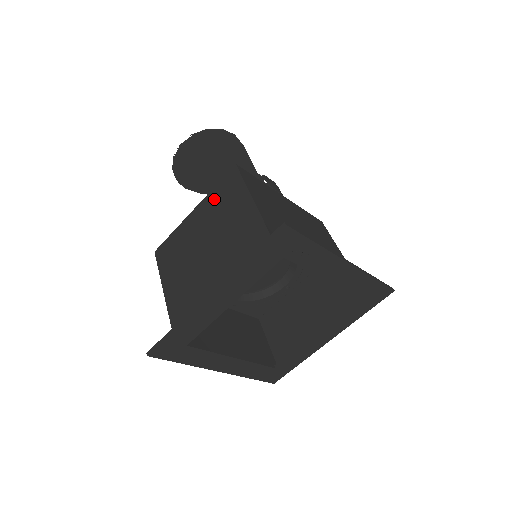
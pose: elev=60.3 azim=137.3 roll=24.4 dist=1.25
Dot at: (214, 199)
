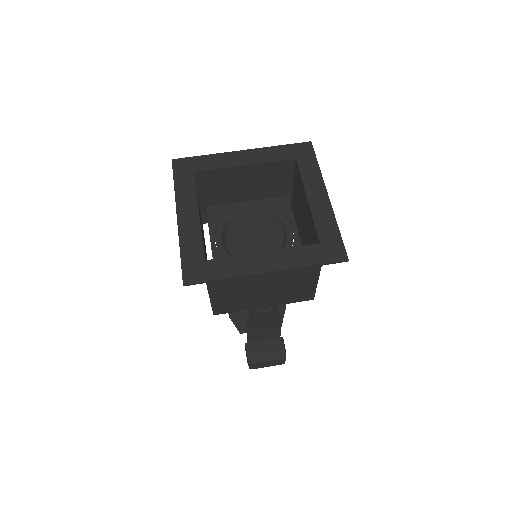
Dot at: occluded
